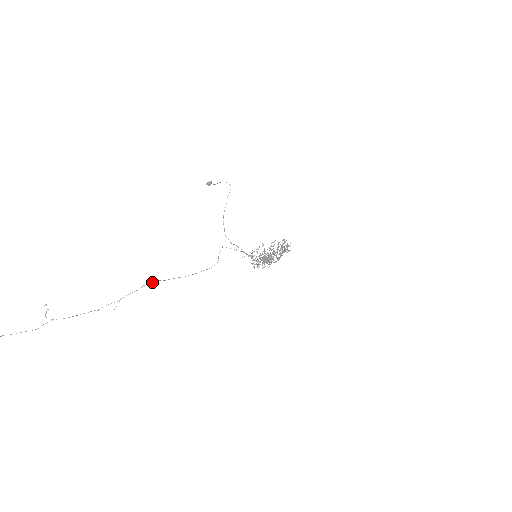
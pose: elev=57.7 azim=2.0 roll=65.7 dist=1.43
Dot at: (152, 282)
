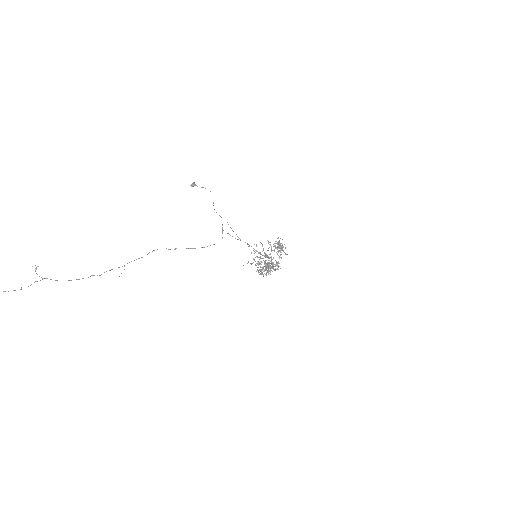
Dot at: occluded
